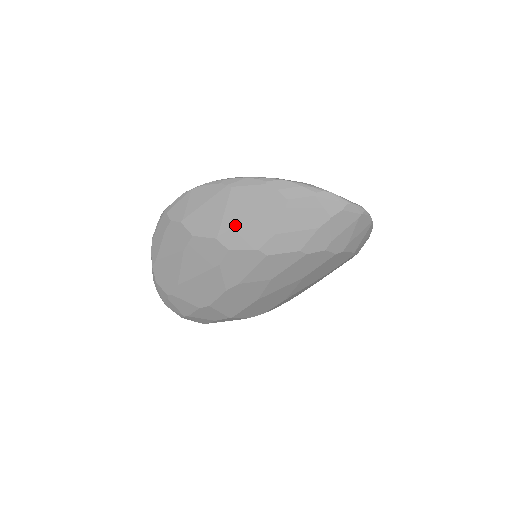
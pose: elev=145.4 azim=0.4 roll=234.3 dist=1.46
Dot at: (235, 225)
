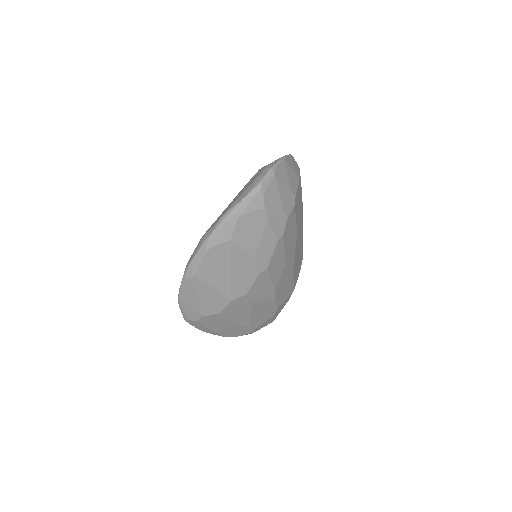
Dot at: (229, 284)
